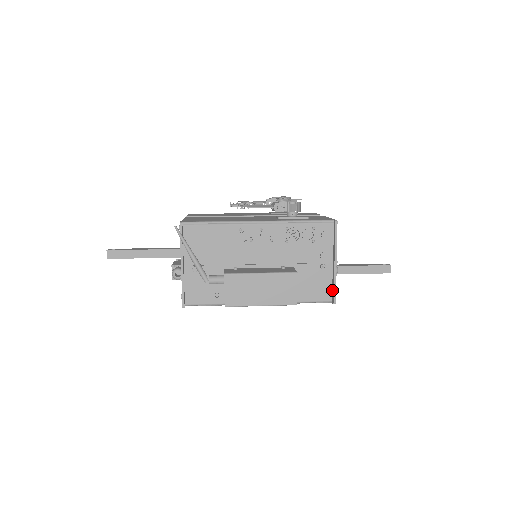
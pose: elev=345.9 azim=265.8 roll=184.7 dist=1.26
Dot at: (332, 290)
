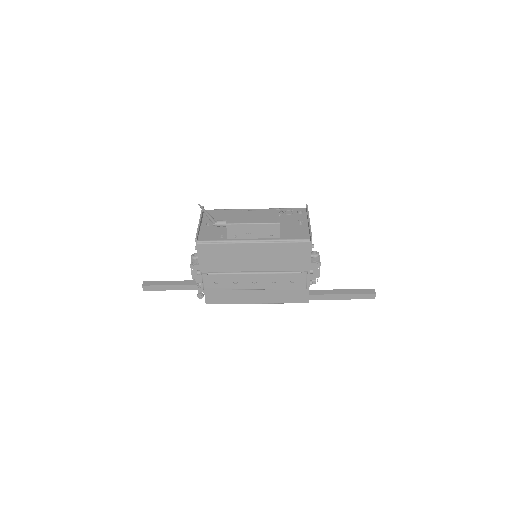
Dot at: (309, 235)
